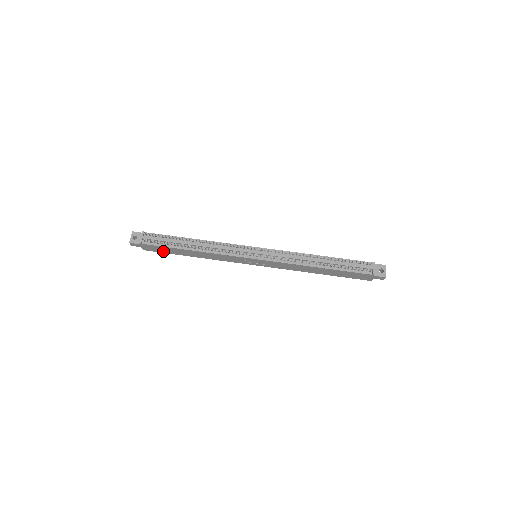
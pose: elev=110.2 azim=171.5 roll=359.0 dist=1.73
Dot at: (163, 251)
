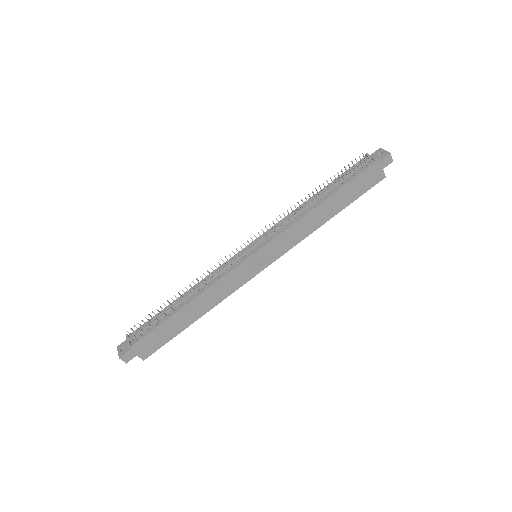
Dot at: (163, 340)
